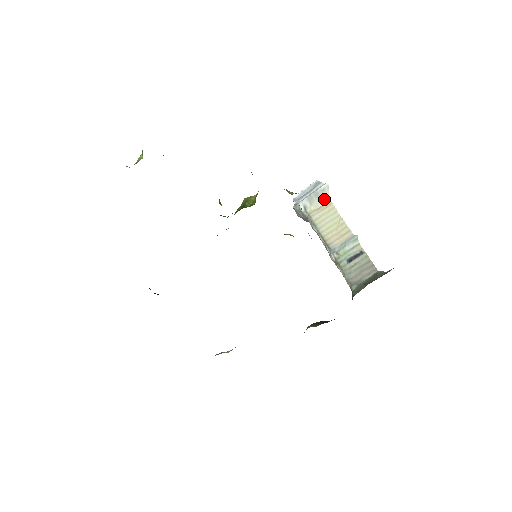
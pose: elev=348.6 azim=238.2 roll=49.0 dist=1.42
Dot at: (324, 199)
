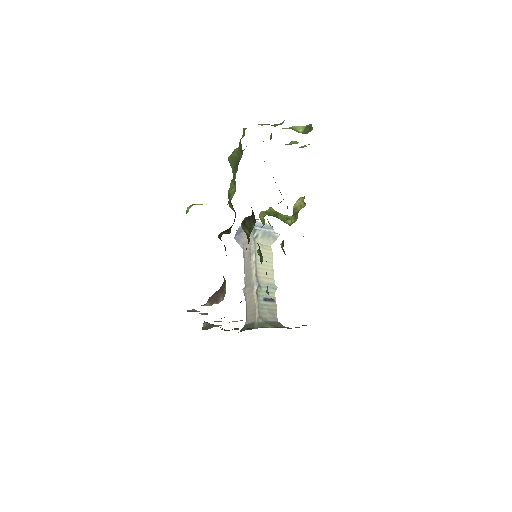
Dot at: (270, 242)
